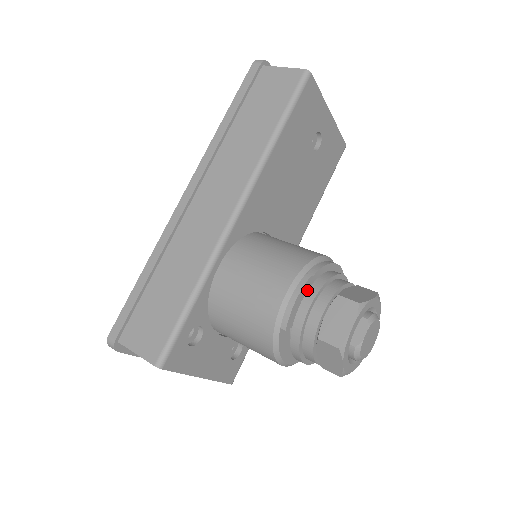
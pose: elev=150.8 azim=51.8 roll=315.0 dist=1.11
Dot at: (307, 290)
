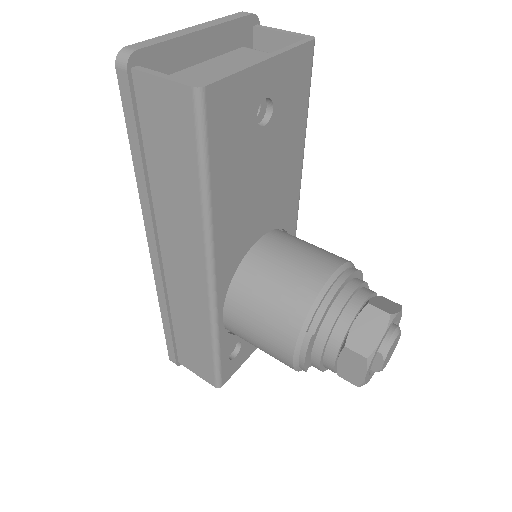
Dot at: (313, 340)
